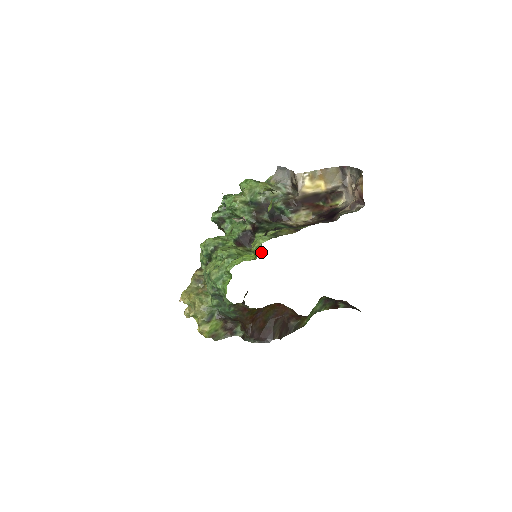
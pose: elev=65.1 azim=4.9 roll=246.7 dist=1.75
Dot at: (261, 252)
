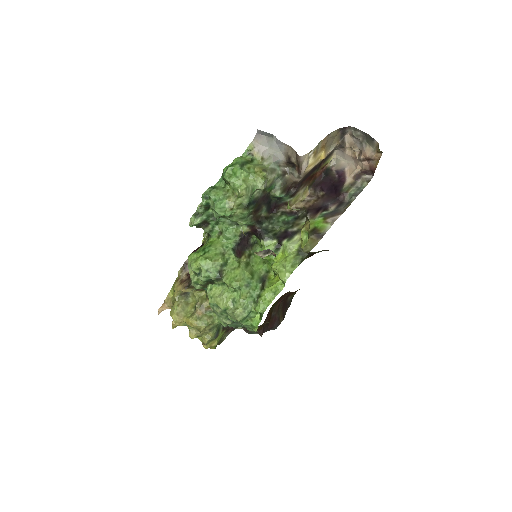
Dot at: (257, 246)
